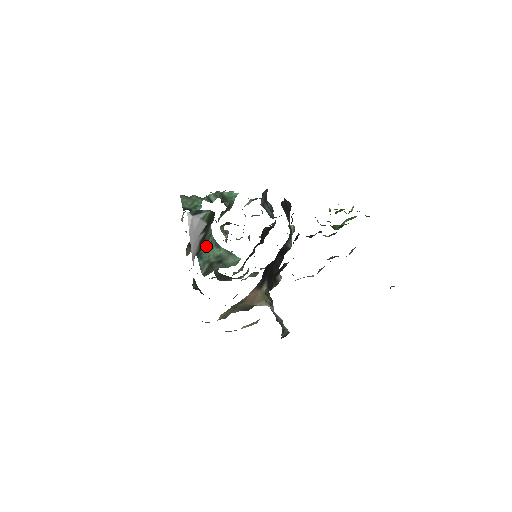
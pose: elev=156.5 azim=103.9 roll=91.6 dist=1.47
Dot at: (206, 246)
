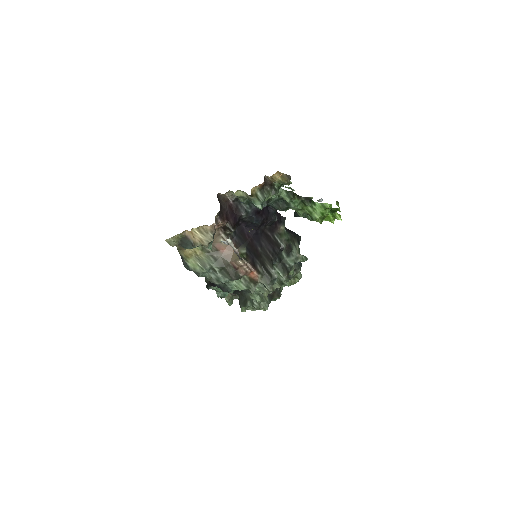
Dot at: occluded
